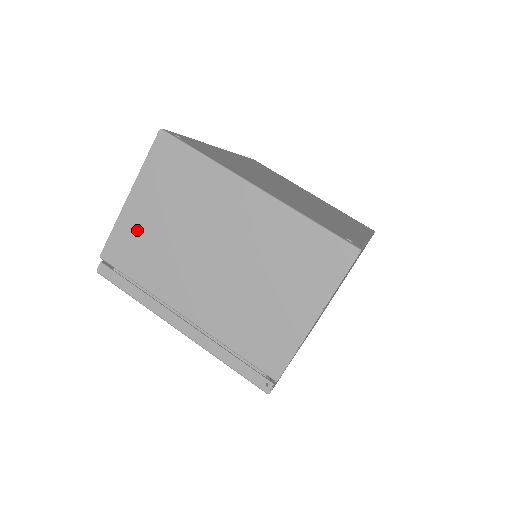
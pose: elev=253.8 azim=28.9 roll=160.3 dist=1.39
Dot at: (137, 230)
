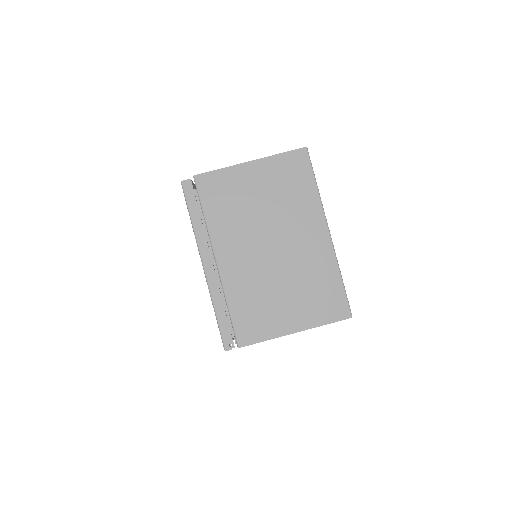
Dot at: (236, 186)
